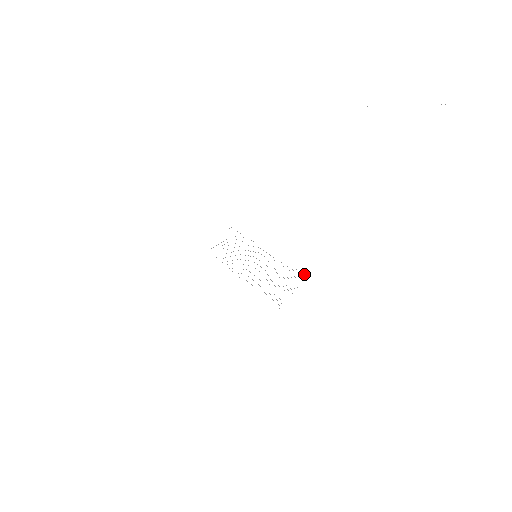
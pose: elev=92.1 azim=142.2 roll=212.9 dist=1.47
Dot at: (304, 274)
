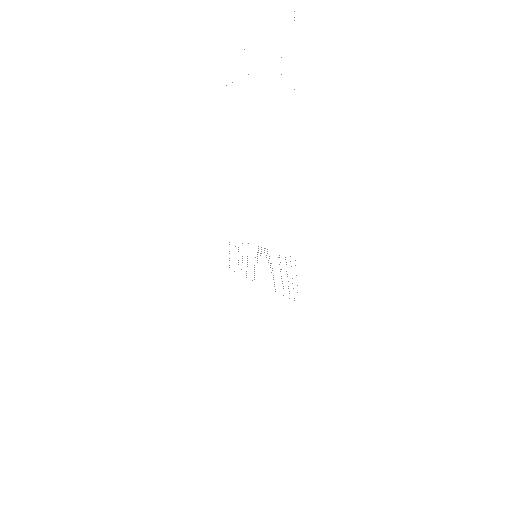
Dot at: occluded
